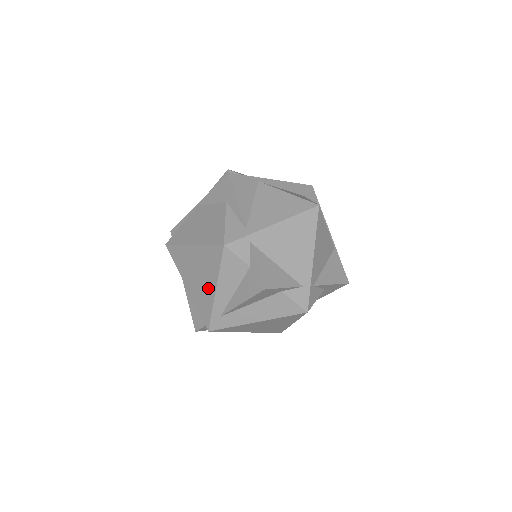
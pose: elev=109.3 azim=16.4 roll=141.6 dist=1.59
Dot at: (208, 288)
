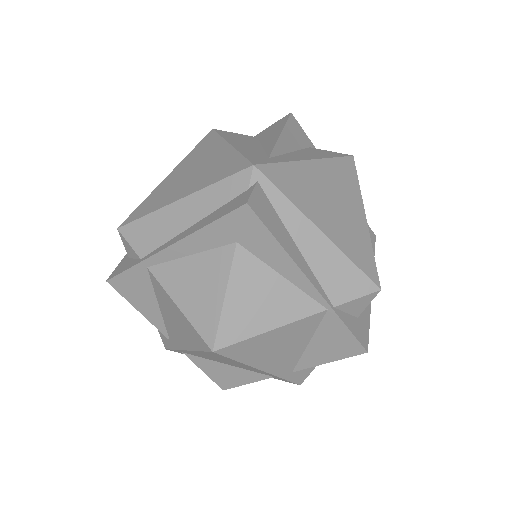
Dot at: occluded
